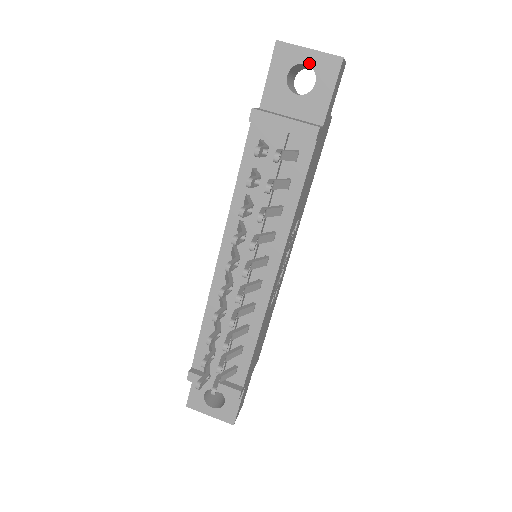
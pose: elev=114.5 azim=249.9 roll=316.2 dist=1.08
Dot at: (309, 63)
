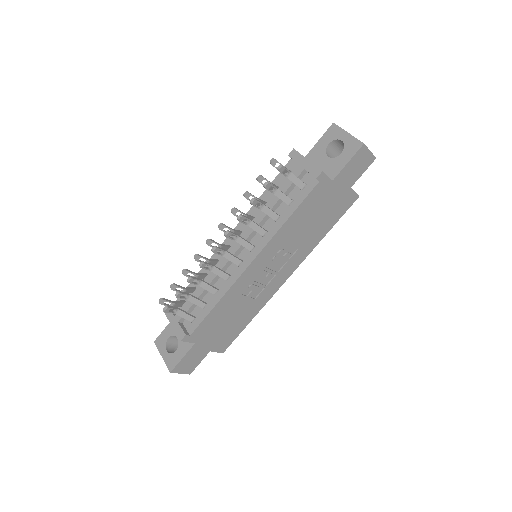
Dot at: (344, 141)
